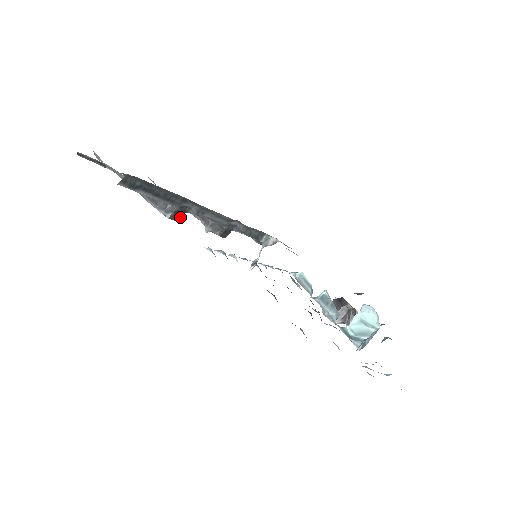
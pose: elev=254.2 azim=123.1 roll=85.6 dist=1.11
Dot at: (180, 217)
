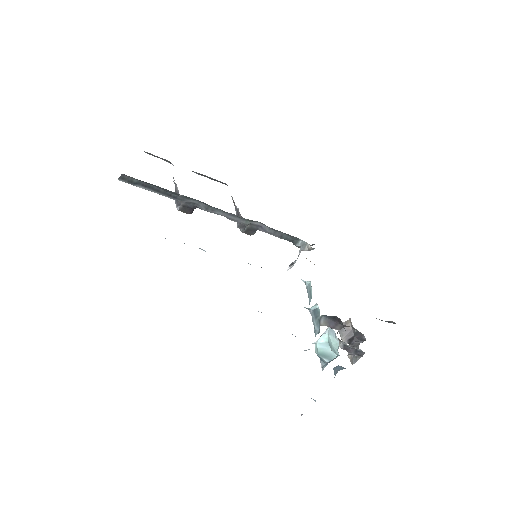
Dot at: (190, 211)
